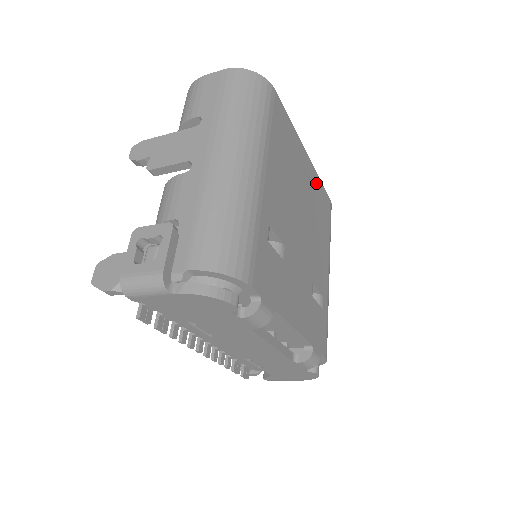
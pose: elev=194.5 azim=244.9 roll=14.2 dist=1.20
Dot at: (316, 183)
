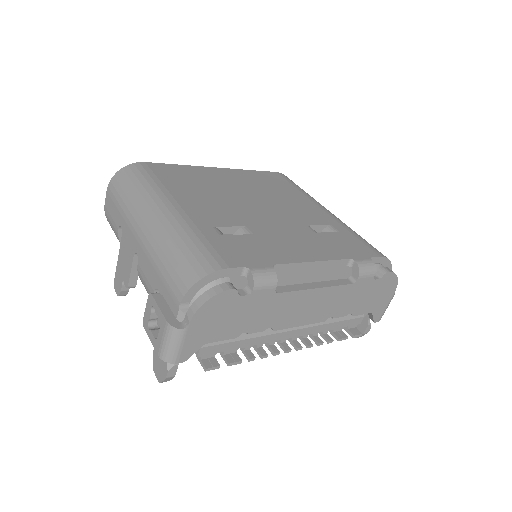
Dot at: (247, 175)
